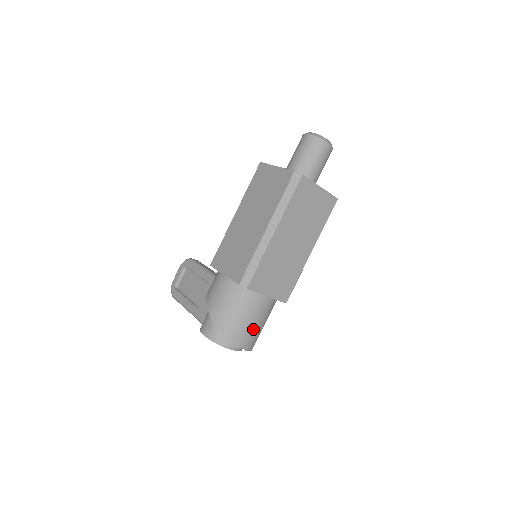
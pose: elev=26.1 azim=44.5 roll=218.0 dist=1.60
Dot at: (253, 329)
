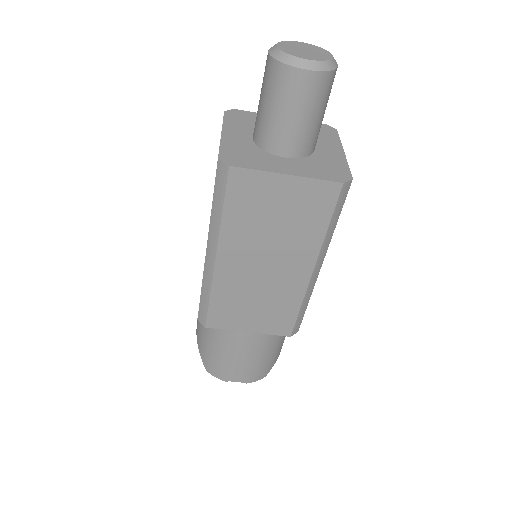
Dot at: (245, 364)
